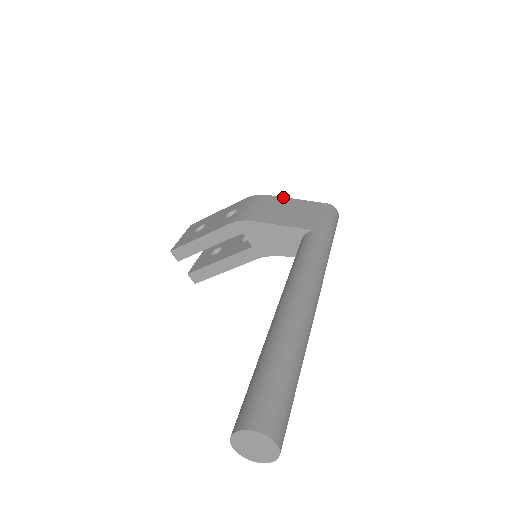
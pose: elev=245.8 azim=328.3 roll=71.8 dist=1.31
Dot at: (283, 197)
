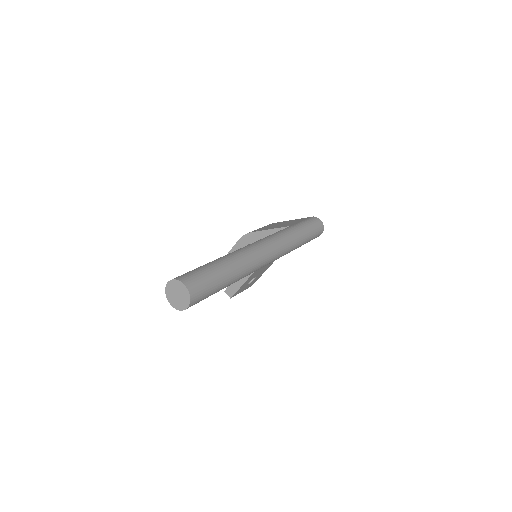
Dot at: (283, 221)
